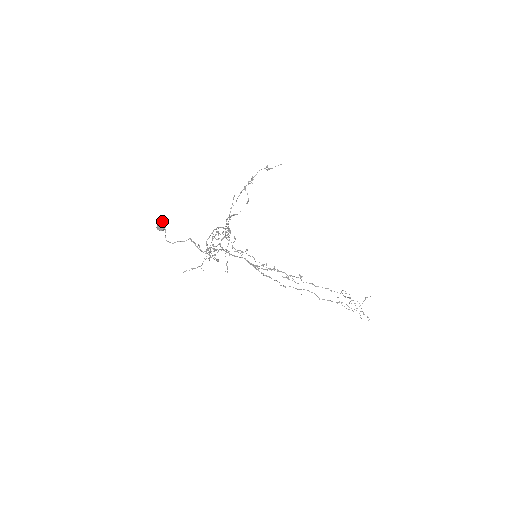
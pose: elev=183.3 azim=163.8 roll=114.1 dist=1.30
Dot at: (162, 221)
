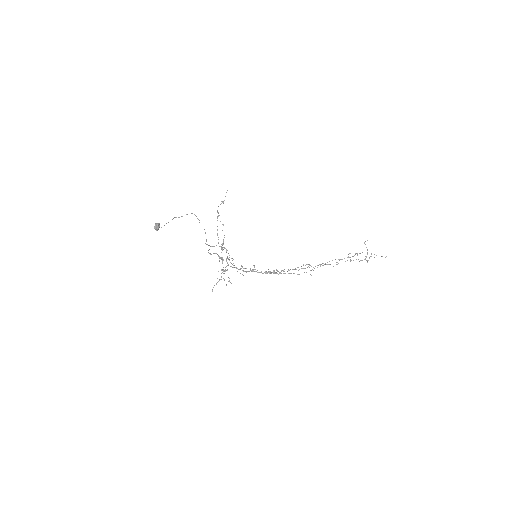
Dot at: (155, 223)
